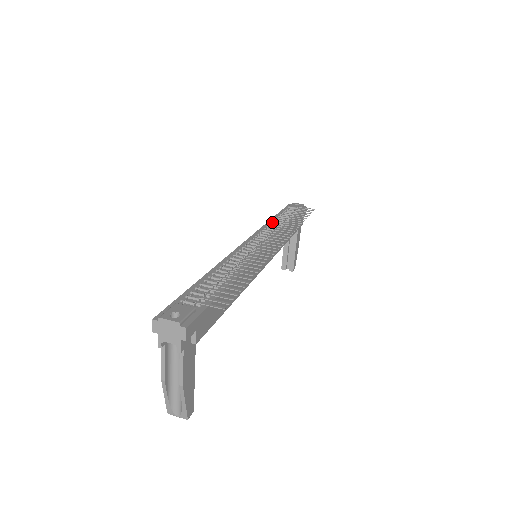
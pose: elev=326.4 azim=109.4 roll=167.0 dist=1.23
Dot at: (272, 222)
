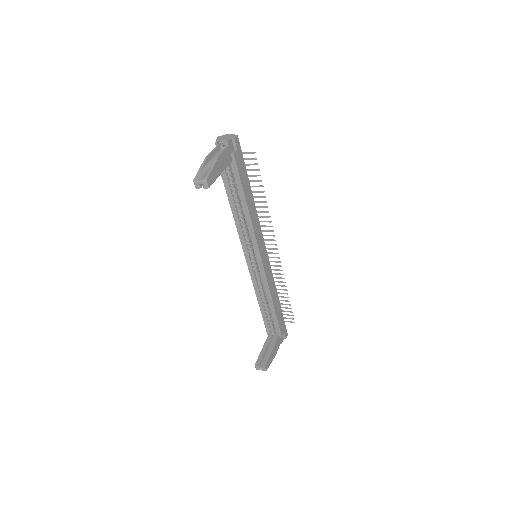
Dot at: occluded
